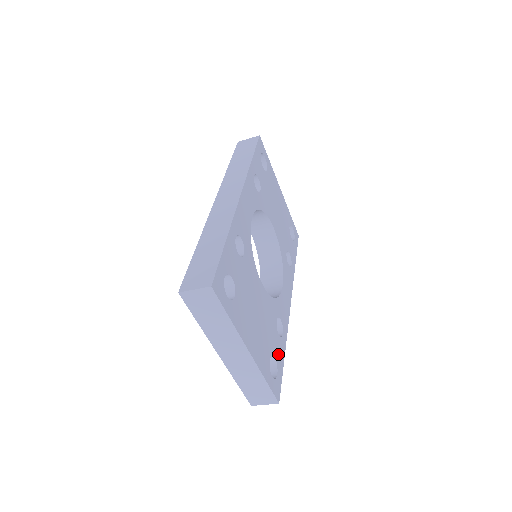
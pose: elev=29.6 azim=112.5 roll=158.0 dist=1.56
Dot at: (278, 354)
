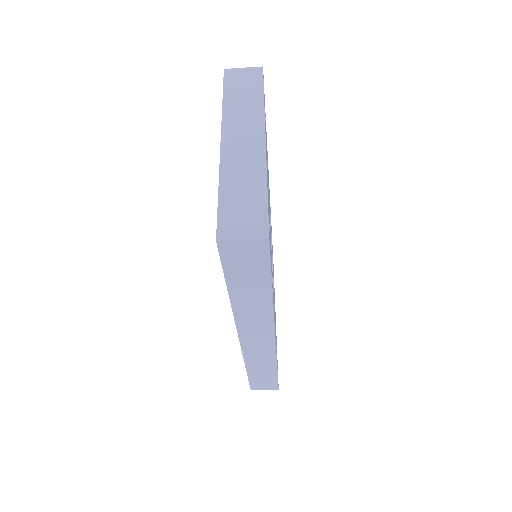
Dot at: occluded
